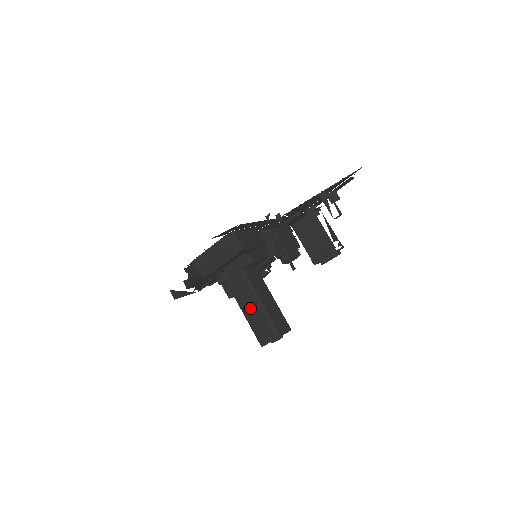
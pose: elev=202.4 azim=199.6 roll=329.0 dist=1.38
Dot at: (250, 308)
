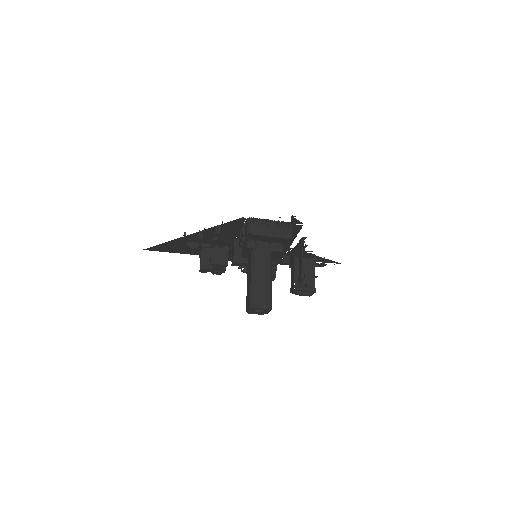
Dot at: (261, 277)
